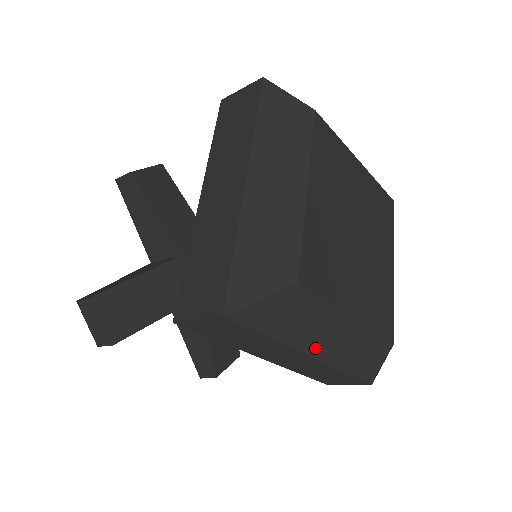
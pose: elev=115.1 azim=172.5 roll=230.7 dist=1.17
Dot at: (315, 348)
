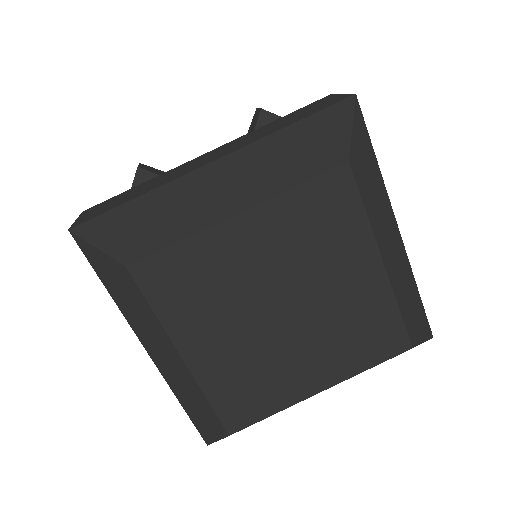
Dot at: (149, 346)
